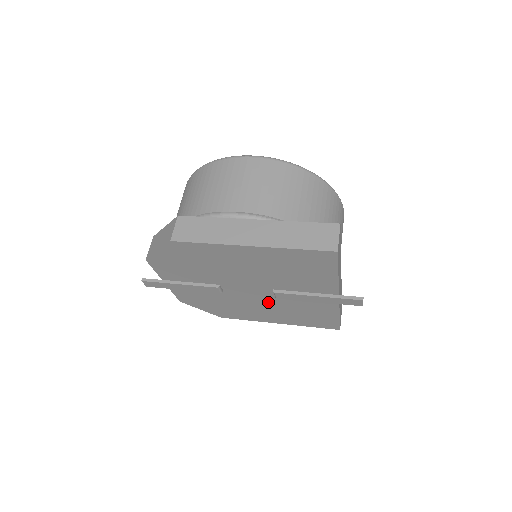
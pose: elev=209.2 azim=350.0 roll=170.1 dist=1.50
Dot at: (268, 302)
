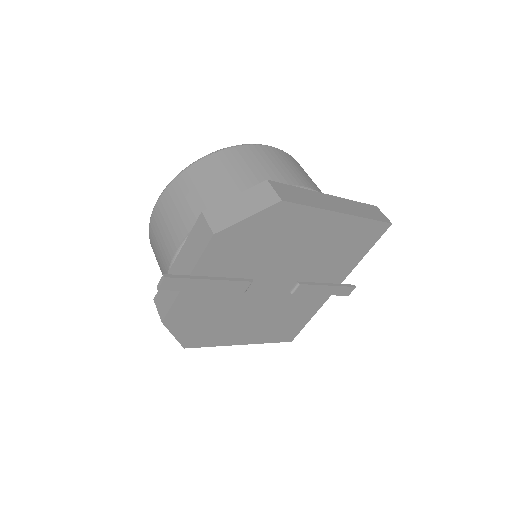
Dot at: (270, 305)
